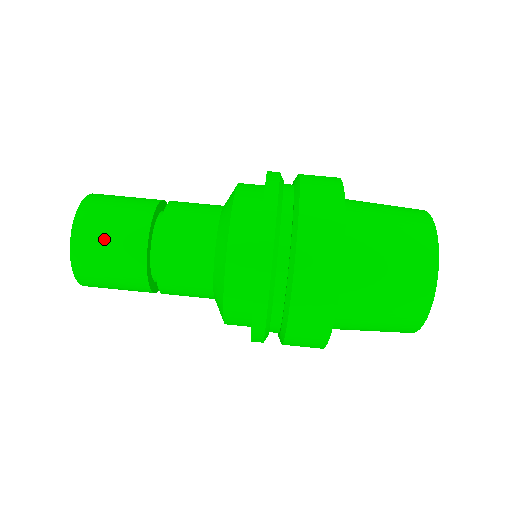
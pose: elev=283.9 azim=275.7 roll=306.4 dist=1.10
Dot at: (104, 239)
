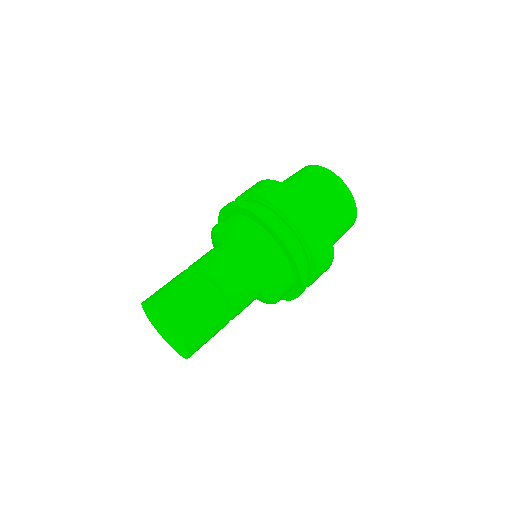
Dot at: (195, 317)
